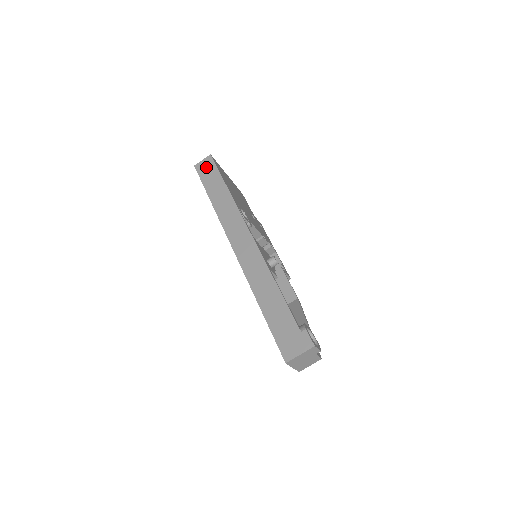
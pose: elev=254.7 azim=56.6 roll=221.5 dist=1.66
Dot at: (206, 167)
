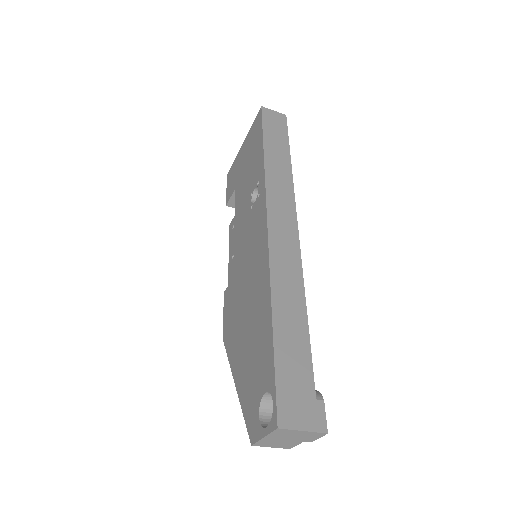
Dot at: (275, 120)
